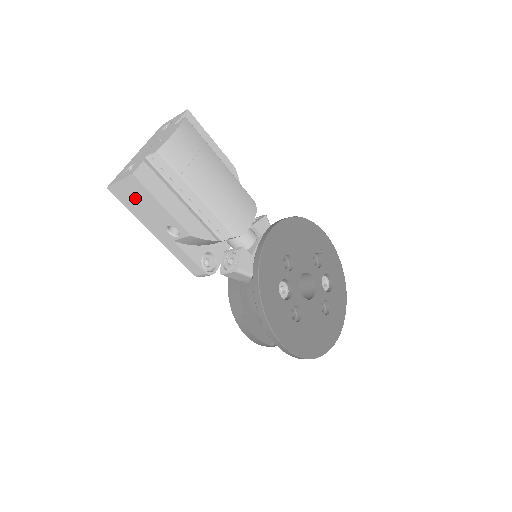
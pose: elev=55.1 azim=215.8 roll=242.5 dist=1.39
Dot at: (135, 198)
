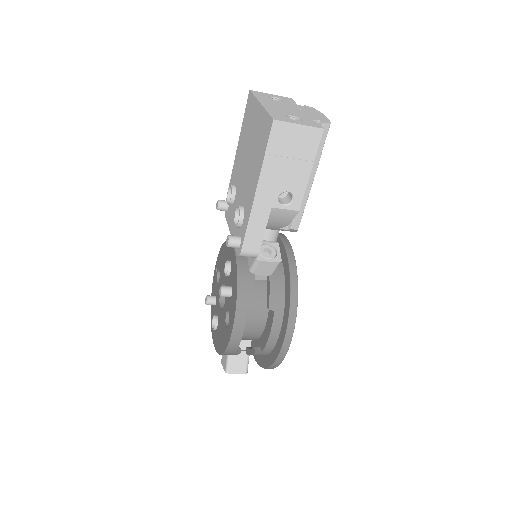
Dot at: (292, 148)
